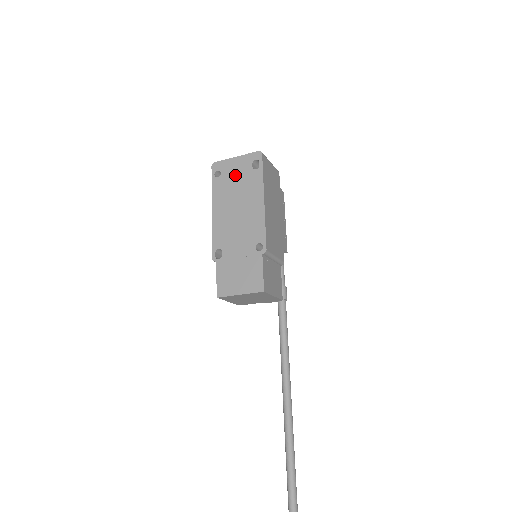
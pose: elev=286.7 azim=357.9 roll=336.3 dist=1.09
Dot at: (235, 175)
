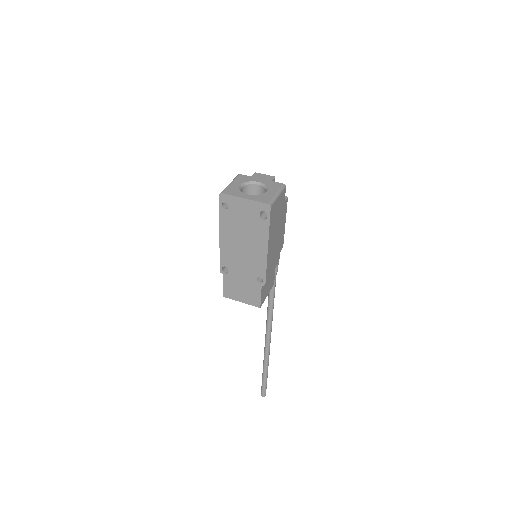
Dot at: (242, 215)
